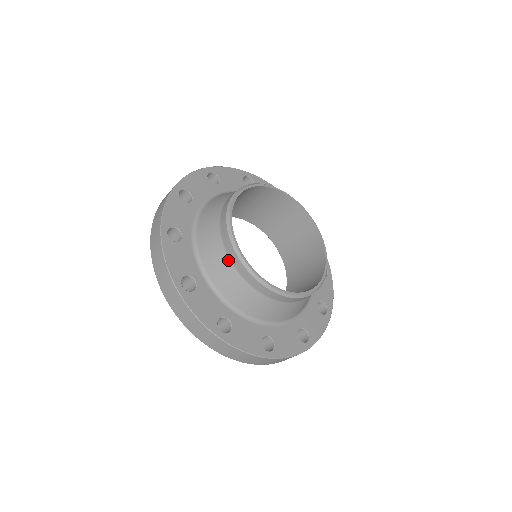
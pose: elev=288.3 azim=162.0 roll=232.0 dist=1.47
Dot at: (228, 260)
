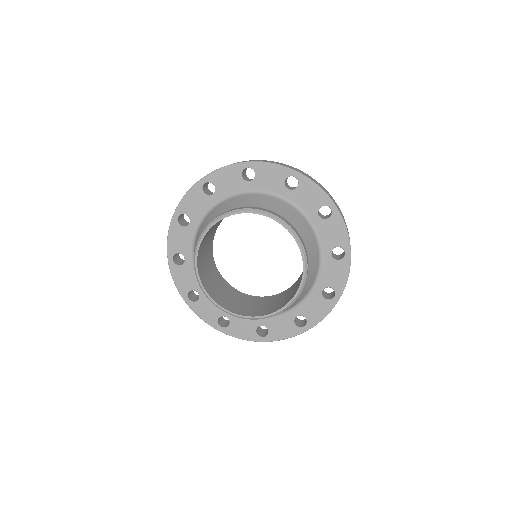
Dot at: occluded
